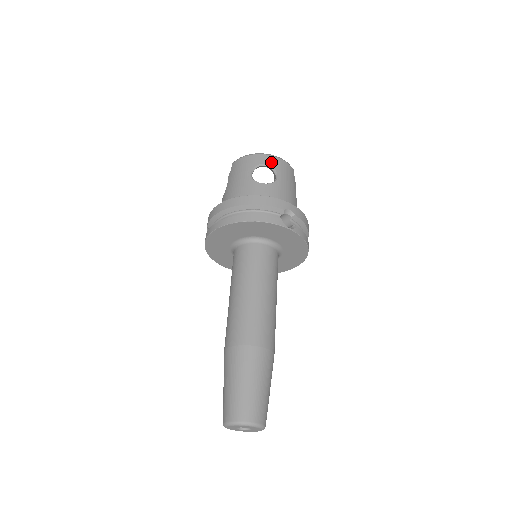
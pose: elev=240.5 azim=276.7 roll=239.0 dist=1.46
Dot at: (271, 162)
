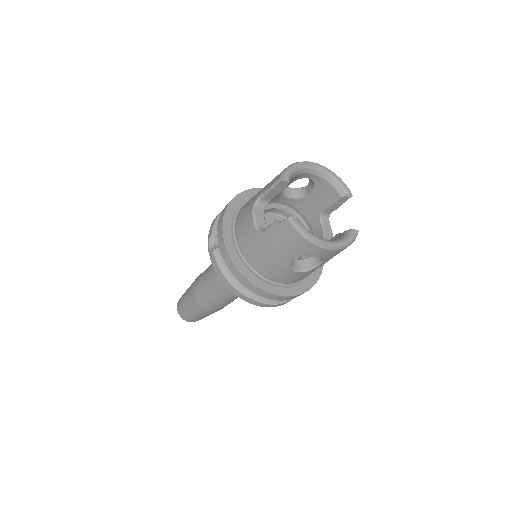
Dot at: (328, 256)
